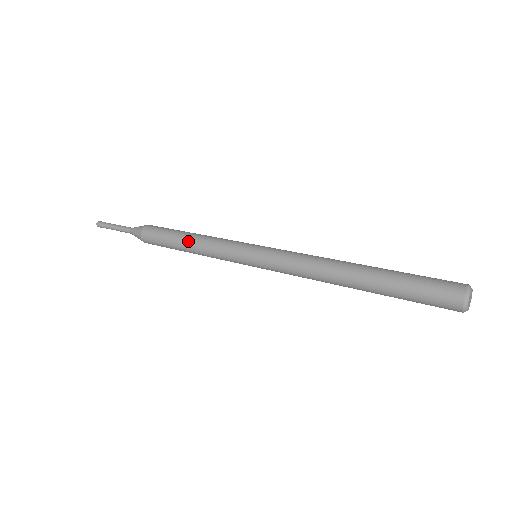
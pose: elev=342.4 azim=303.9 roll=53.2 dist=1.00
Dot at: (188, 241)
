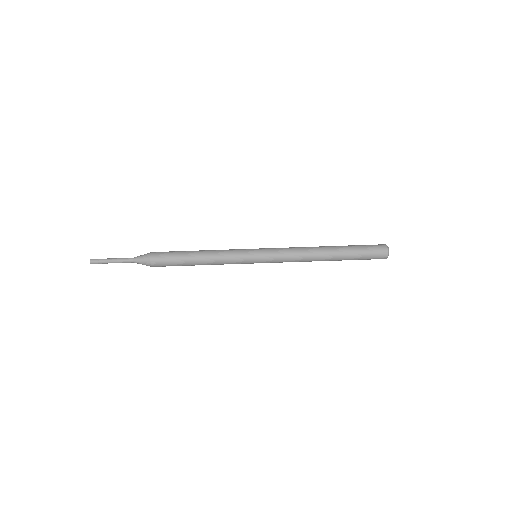
Dot at: (200, 256)
